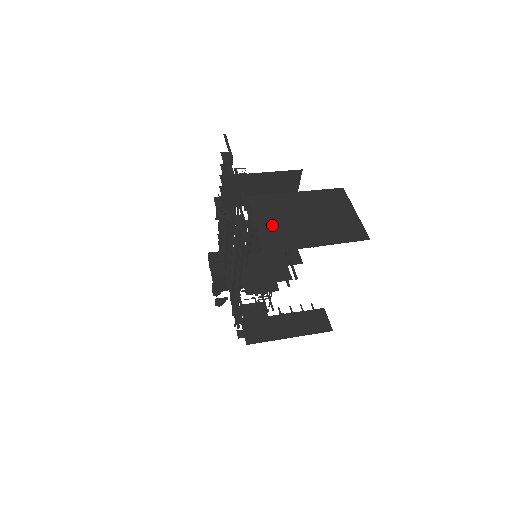
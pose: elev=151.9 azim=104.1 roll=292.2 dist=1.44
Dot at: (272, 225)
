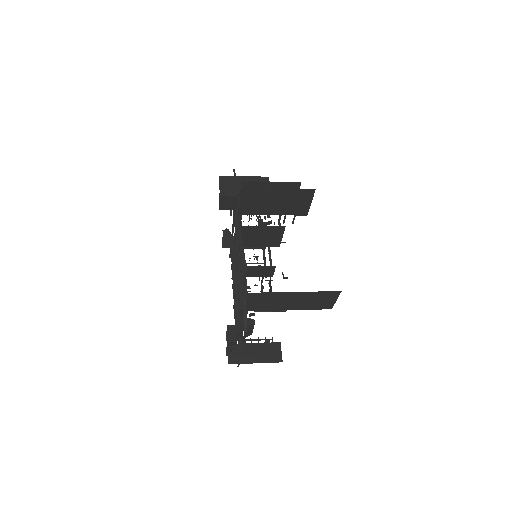
Dot at: occluded
